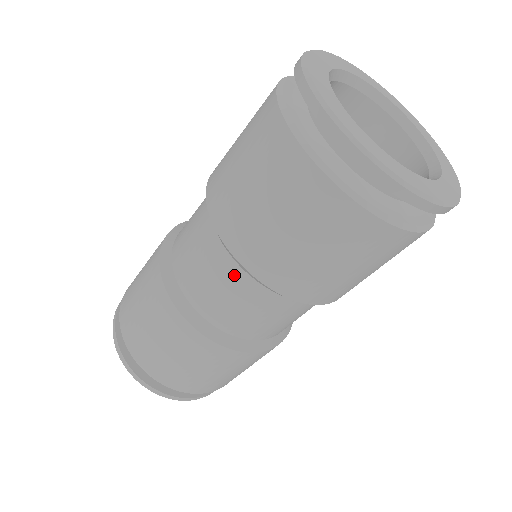
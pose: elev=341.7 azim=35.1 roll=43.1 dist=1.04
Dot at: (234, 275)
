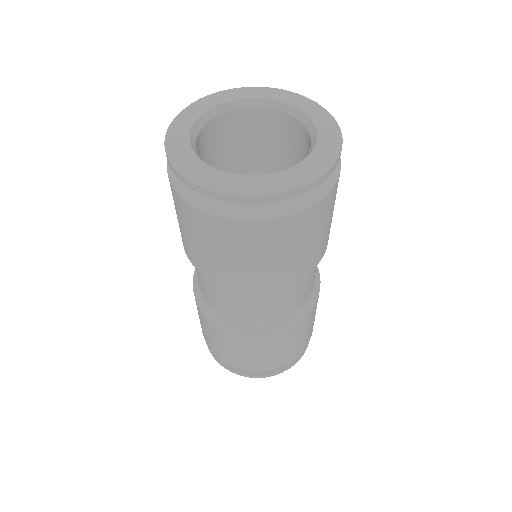
Dot at: occluded
